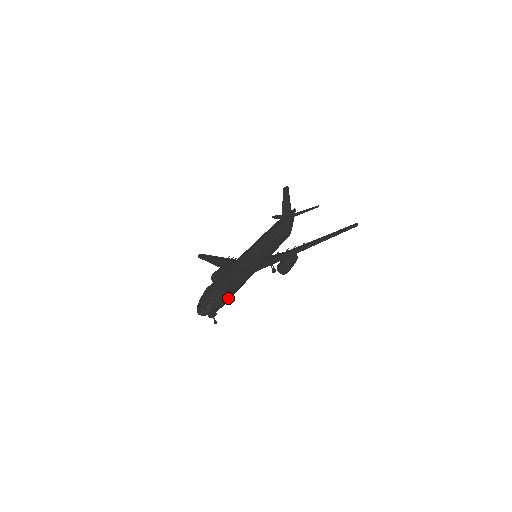
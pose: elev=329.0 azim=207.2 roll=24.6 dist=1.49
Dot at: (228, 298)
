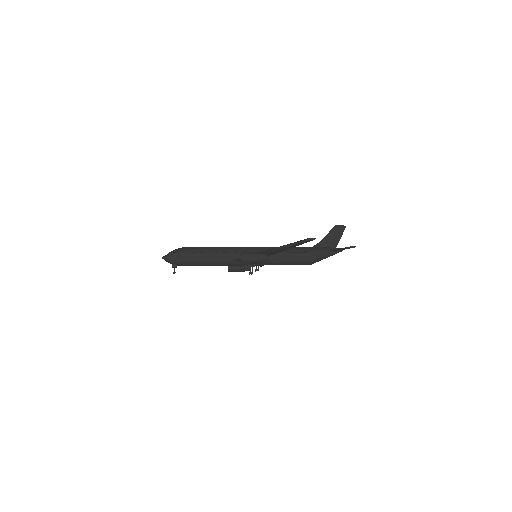
Dot at: (192, 260)
